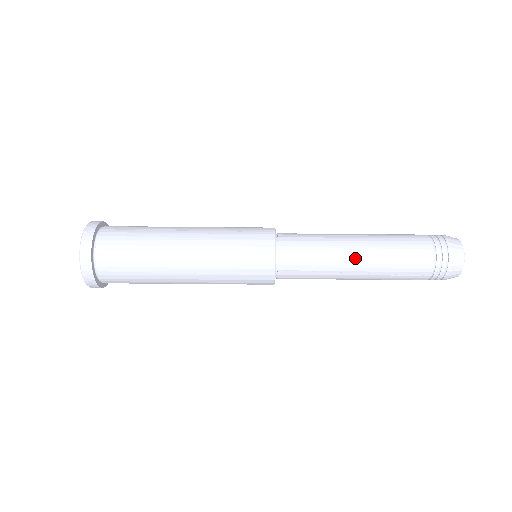
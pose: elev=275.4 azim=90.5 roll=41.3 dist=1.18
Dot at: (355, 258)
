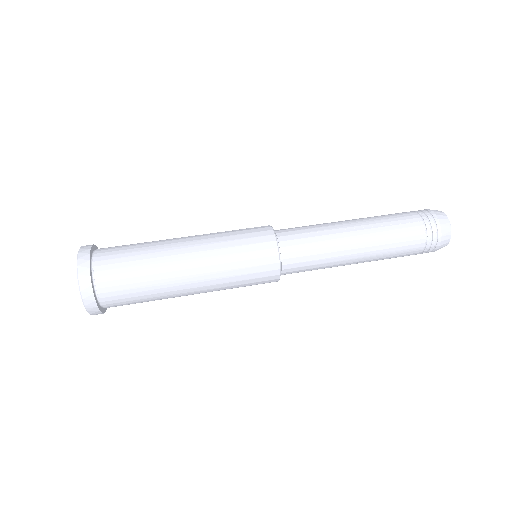
Dot at: (344, 221)
